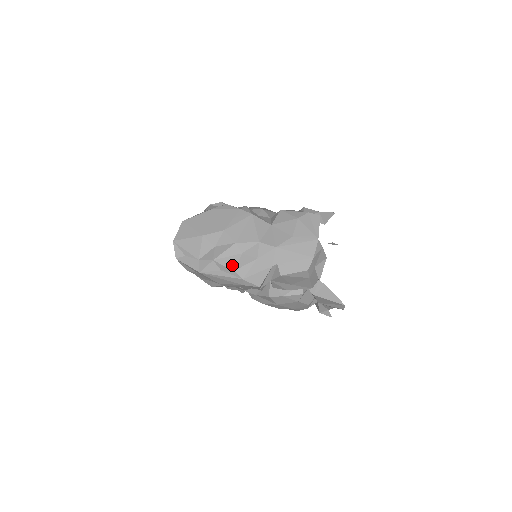
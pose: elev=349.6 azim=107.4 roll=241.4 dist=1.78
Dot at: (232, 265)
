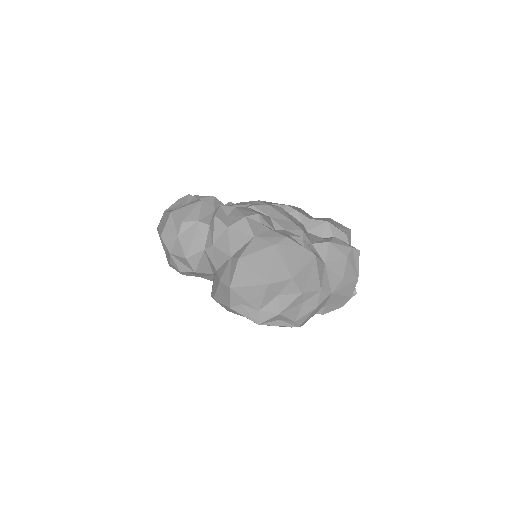
Dot at: (294, 316)
